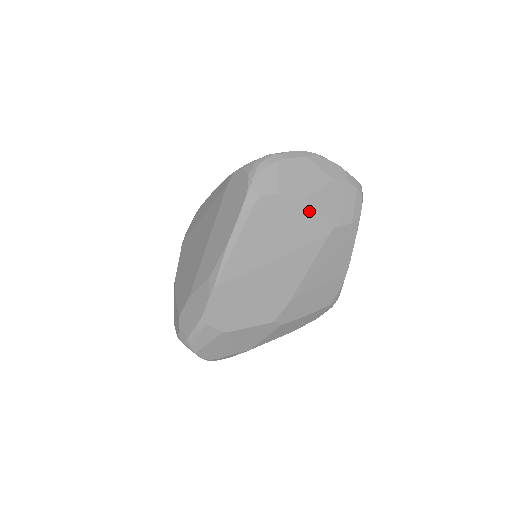
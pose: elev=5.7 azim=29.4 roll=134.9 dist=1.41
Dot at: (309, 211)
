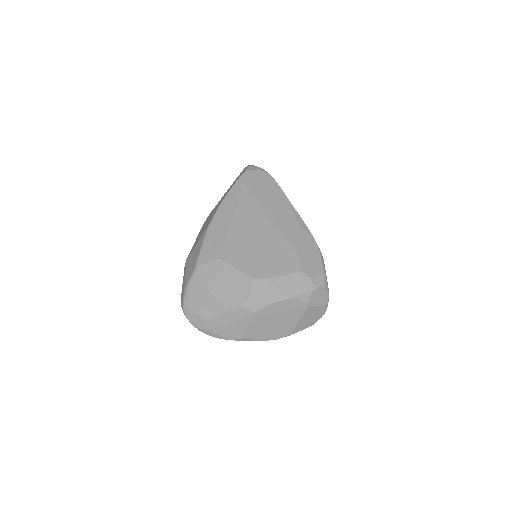
Dot at: occluded
